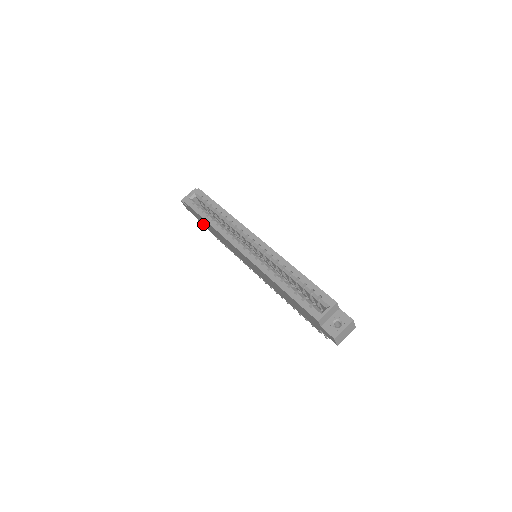
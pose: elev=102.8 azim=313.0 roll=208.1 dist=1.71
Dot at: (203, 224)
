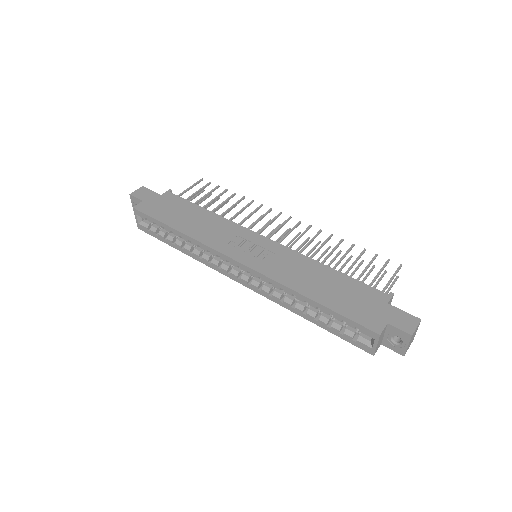
Dot at: occluded
